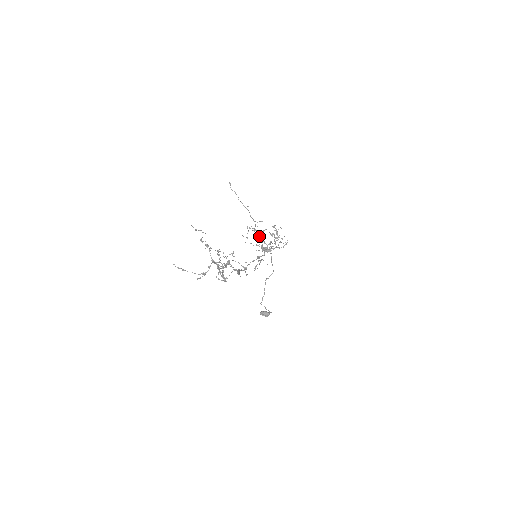
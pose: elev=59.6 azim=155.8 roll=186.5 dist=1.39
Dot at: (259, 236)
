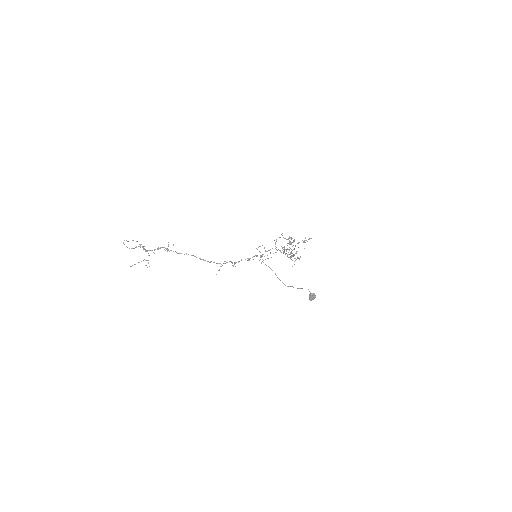
Dot at: (283, 252)
